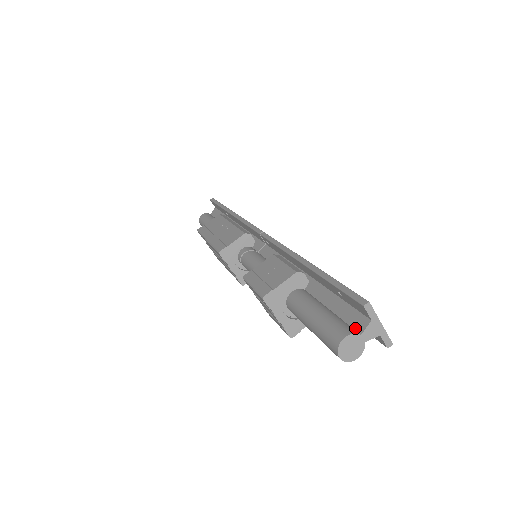
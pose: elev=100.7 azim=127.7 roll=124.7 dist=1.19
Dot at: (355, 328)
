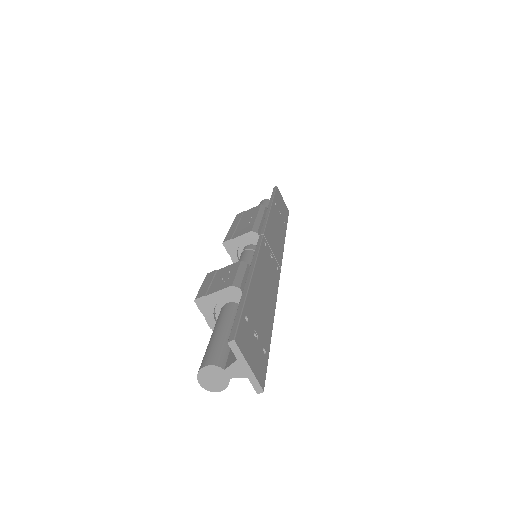
Dot at: (227, 361)
